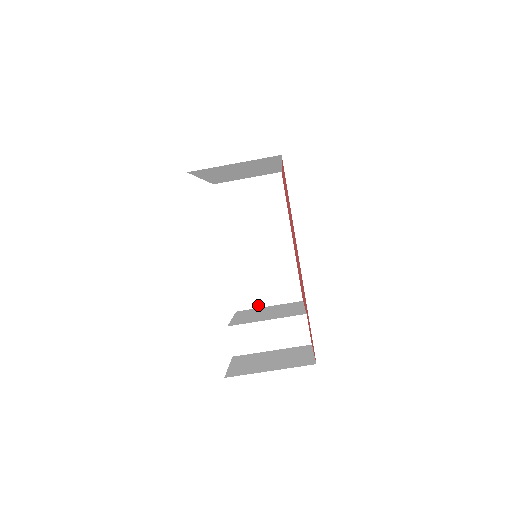
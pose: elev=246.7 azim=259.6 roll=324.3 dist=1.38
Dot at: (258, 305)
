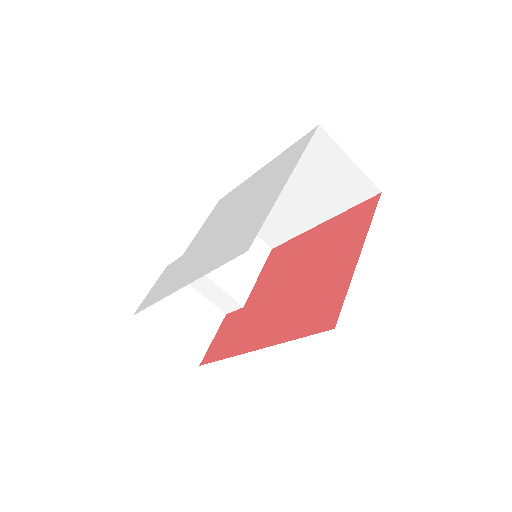
Dot at: occluded
